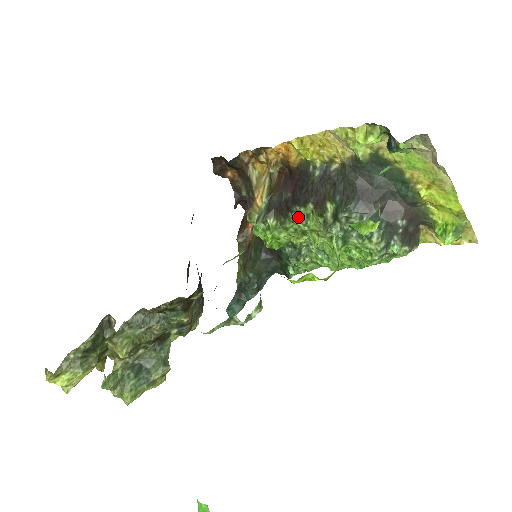
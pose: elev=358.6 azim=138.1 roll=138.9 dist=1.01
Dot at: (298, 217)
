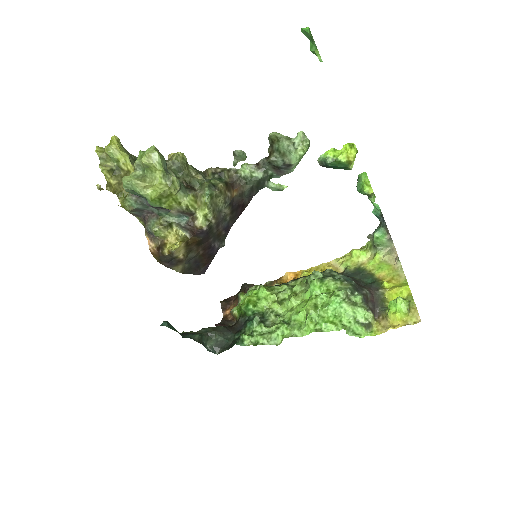
Dot at: (287, 286)
